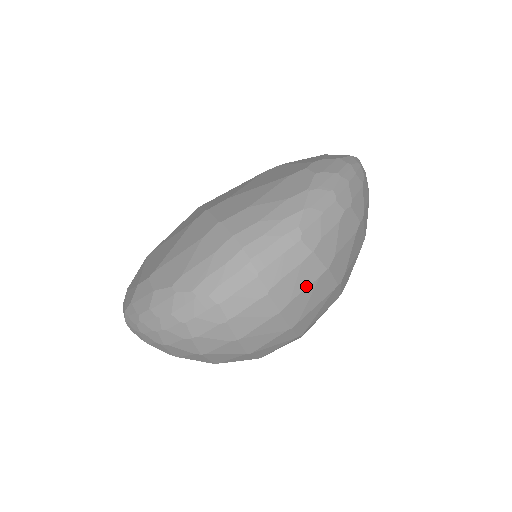
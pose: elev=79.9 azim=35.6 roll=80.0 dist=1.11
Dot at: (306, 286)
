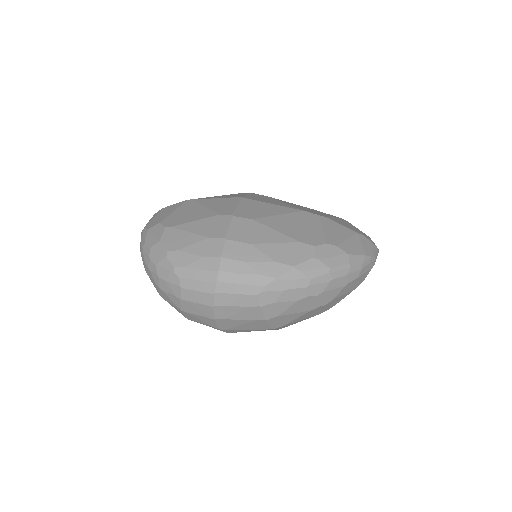
Dot at: (243, 319)
